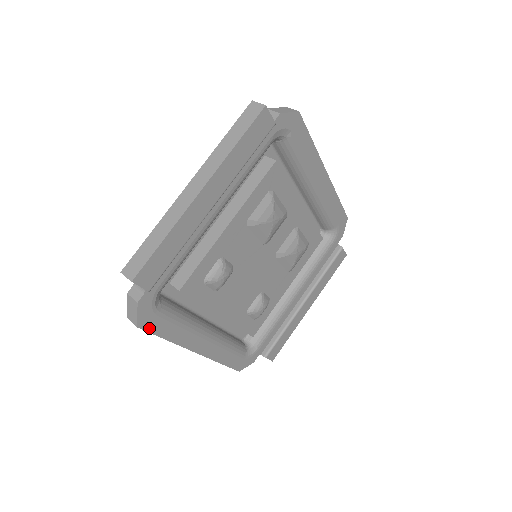
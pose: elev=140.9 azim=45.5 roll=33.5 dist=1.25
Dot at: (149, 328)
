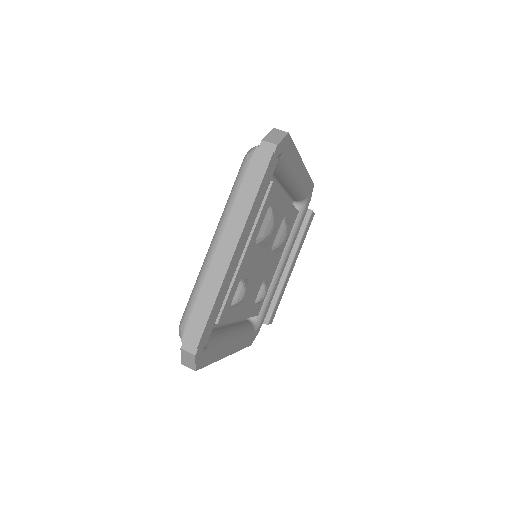
Dot at: (202, 365)
